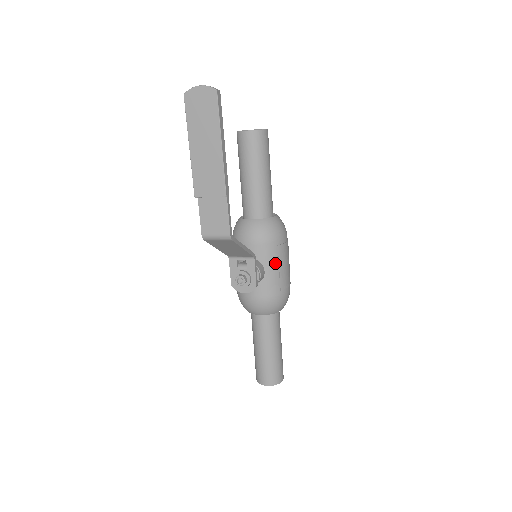
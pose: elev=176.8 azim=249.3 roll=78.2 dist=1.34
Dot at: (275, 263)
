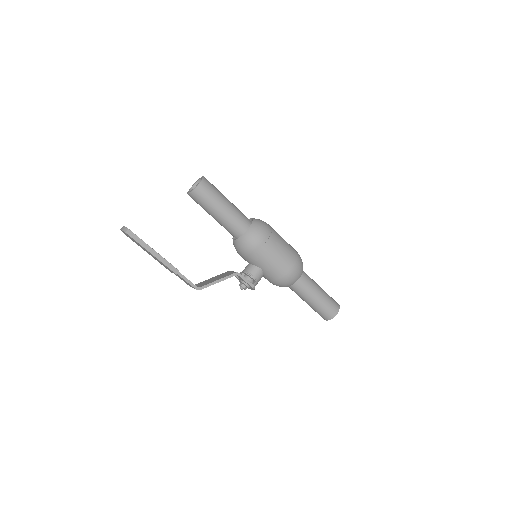
Dot at: (264, 262)
